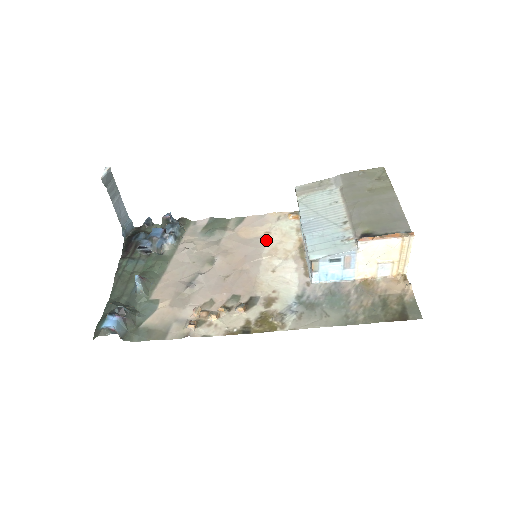
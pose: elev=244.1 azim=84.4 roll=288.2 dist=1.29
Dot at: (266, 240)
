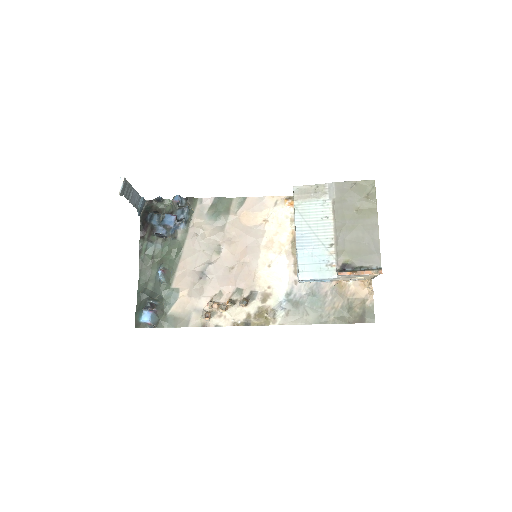
Dot at: (264, 229)
